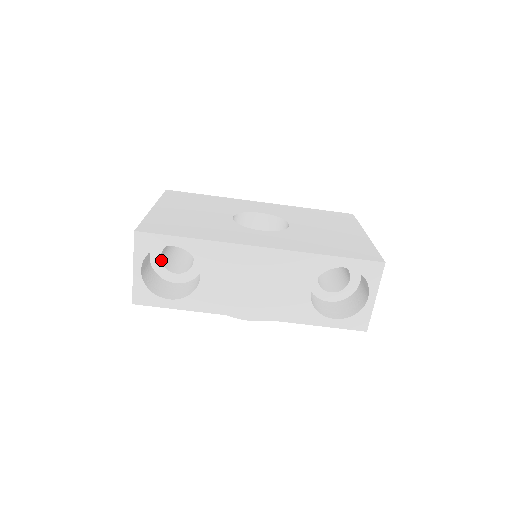
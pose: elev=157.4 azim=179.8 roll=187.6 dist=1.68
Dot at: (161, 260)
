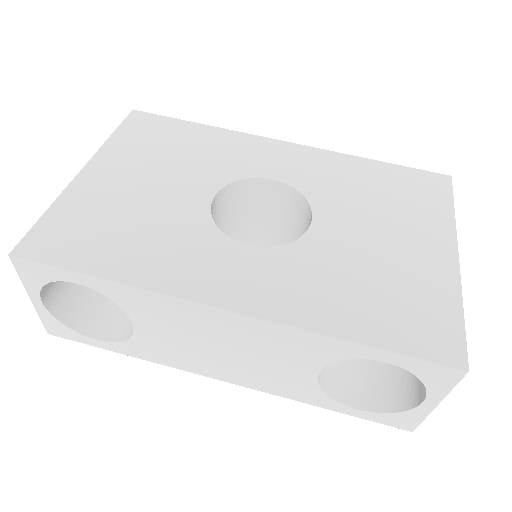
Dot at: occluded
